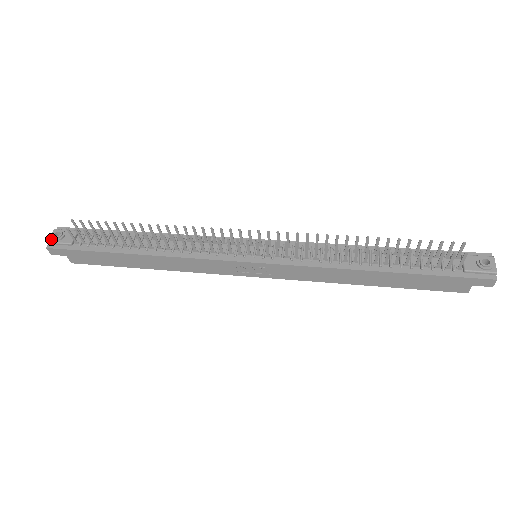
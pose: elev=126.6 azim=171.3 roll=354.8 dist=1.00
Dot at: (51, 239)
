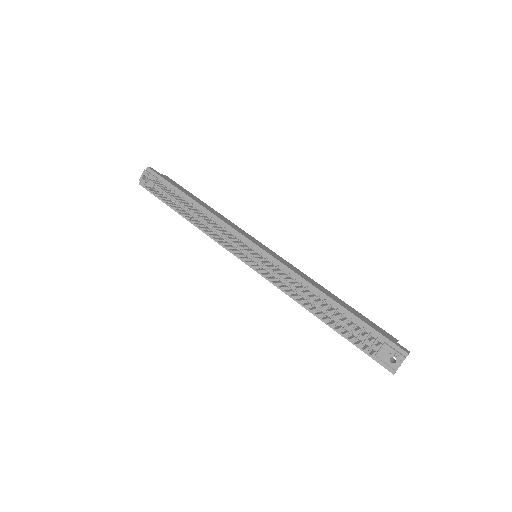
Dot at: (141, 179)
